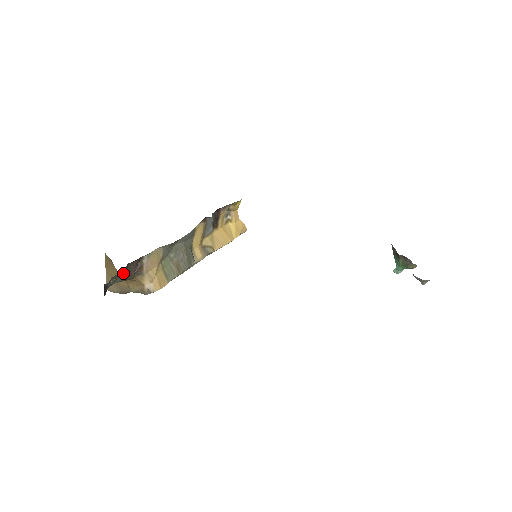
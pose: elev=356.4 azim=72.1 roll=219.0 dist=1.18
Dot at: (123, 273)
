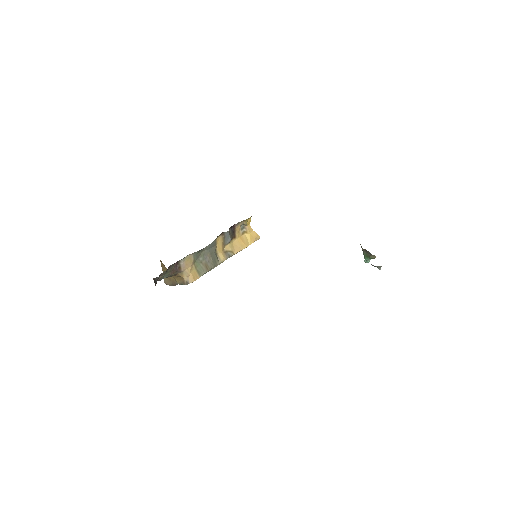
Dot at: (168, 272)
